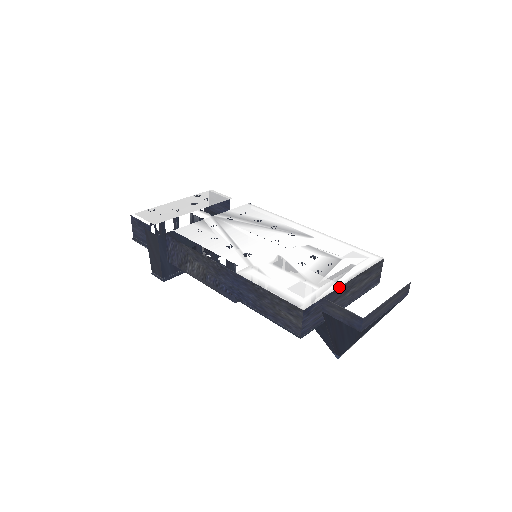
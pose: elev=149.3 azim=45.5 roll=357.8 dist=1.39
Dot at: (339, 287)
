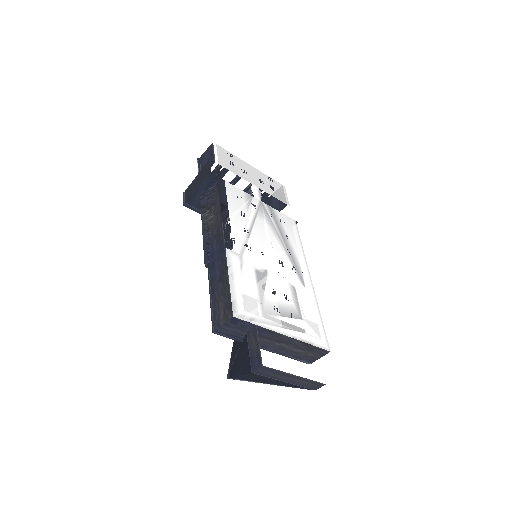
Dot at: (276, 332)
